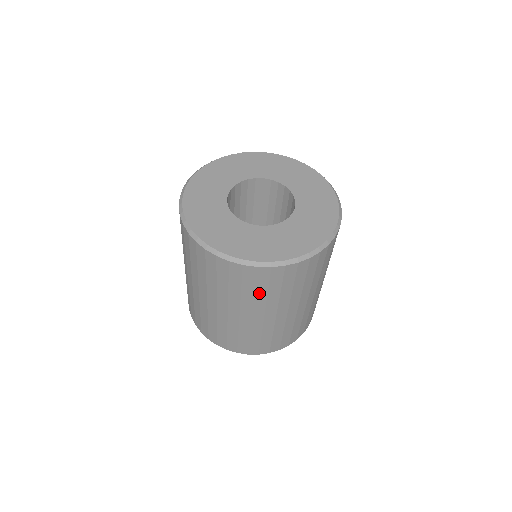
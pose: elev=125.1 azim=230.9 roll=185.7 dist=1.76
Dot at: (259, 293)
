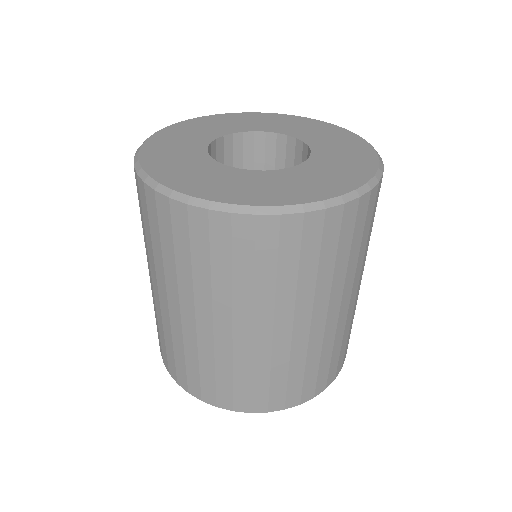
Dot at: (340, 261)
